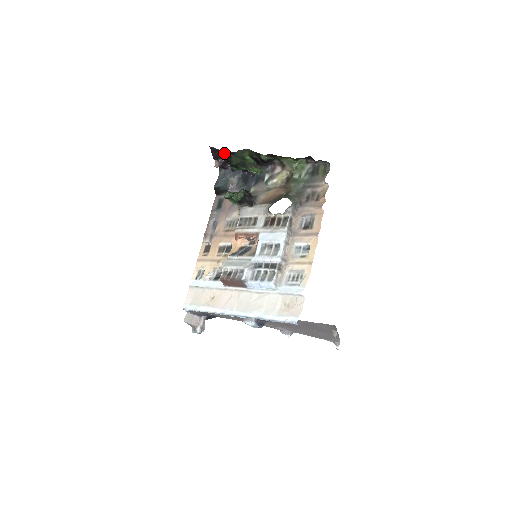
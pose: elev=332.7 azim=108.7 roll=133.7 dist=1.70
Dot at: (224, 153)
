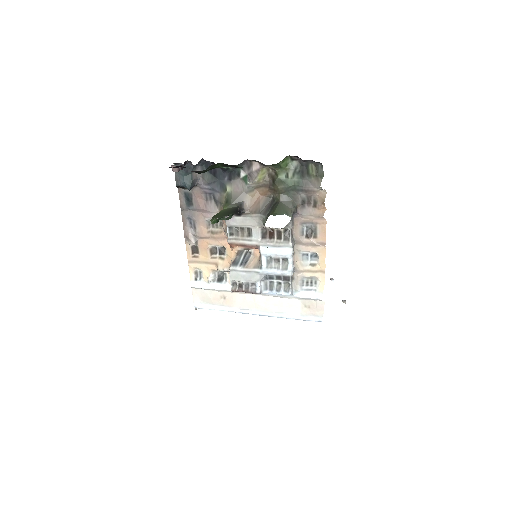
Dot at: occluded
